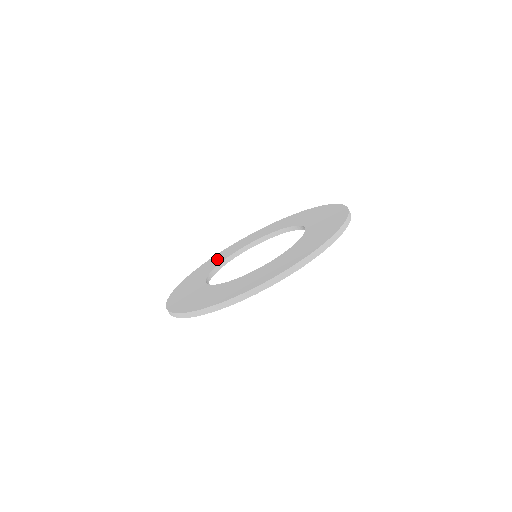
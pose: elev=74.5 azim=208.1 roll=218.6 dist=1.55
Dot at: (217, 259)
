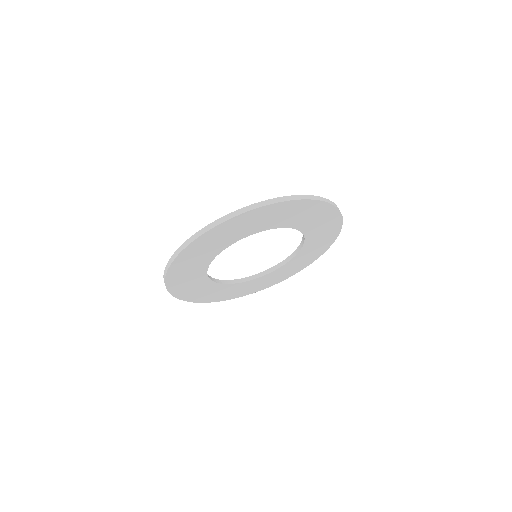
Dot at: occluded
